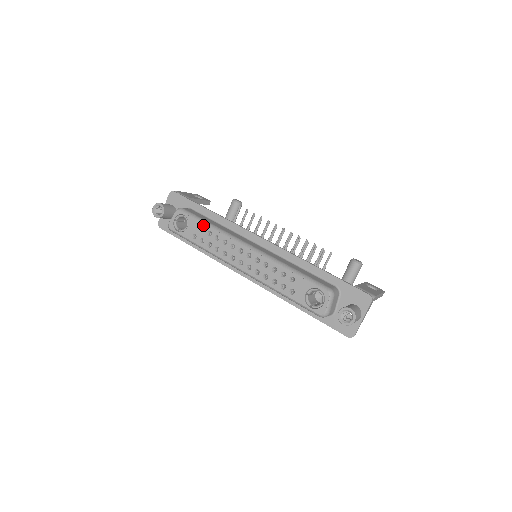
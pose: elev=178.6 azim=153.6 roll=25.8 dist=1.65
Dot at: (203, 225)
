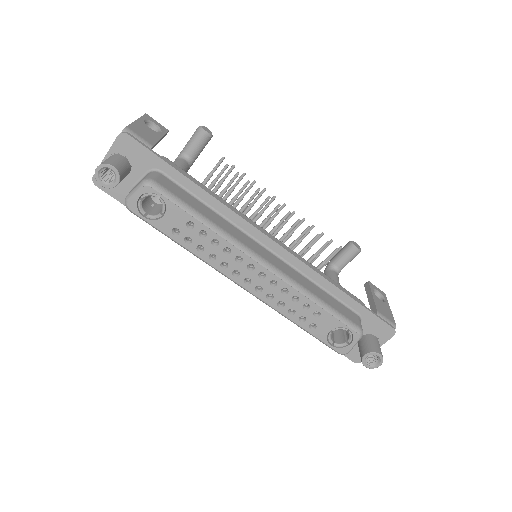
Dot at: (193, 219)
